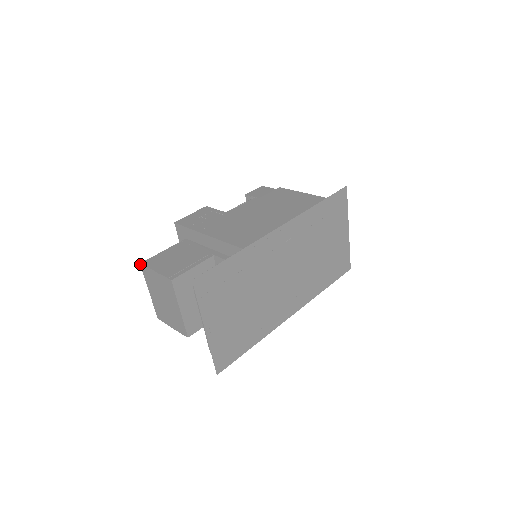
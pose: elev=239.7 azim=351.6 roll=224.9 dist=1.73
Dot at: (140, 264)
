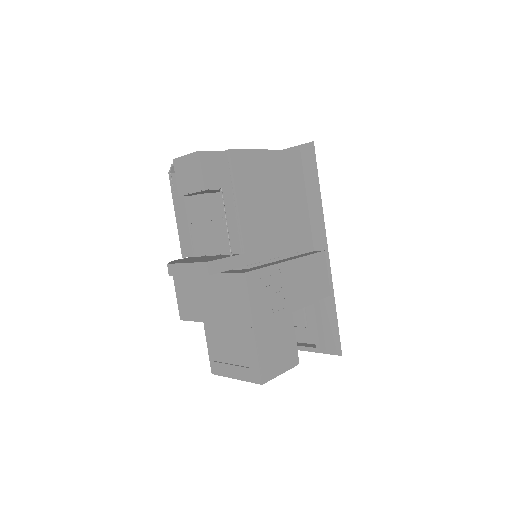
Dot at: occluded
